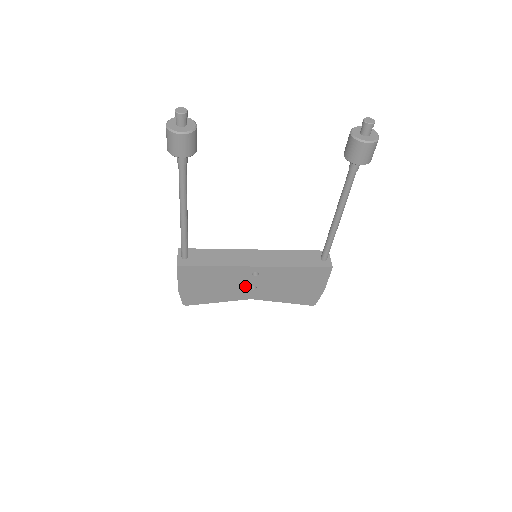
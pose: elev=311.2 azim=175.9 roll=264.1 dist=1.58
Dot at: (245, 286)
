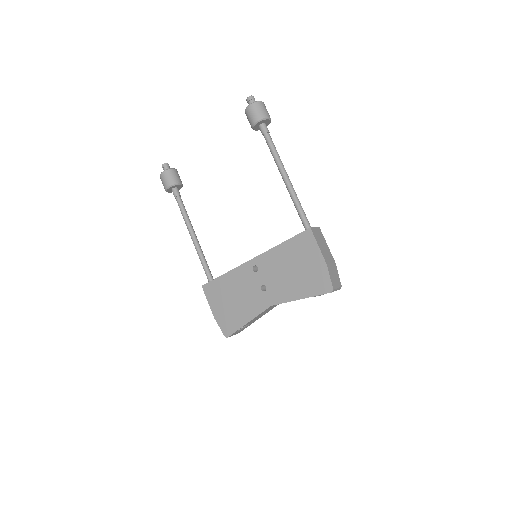
Dot at: (257, 289)
